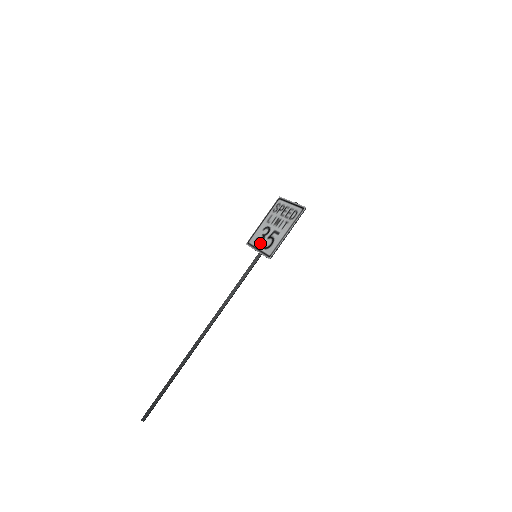
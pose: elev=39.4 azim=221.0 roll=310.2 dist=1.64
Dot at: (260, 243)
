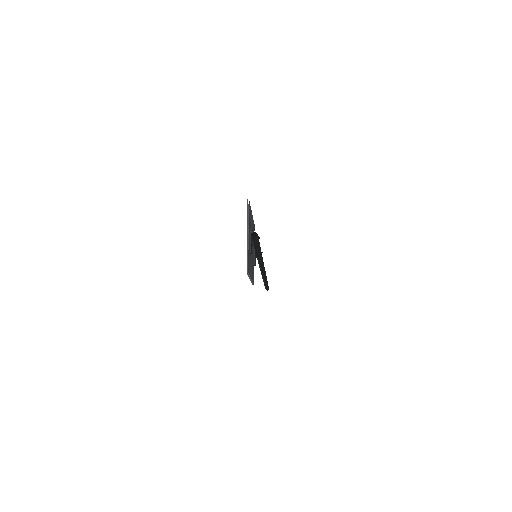
Dot at: occluded
